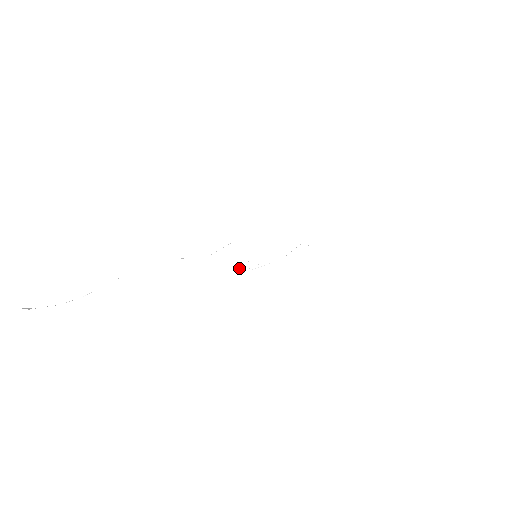
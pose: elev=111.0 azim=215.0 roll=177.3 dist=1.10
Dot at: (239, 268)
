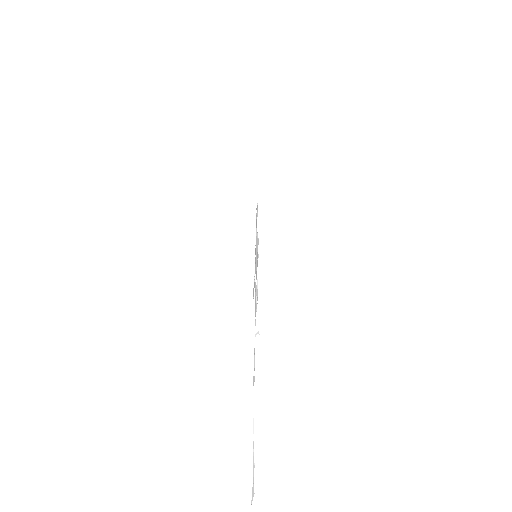
Dot at: (254, 276)
